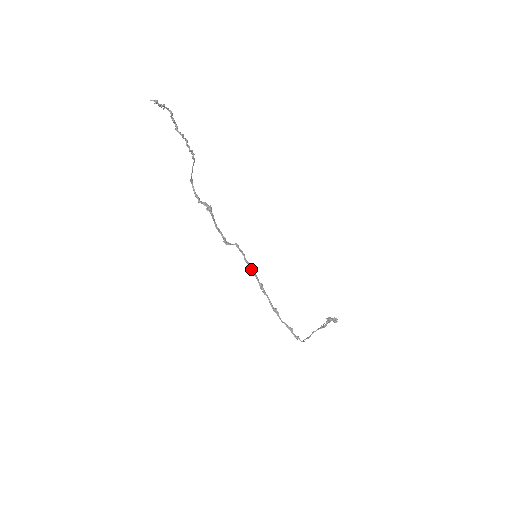
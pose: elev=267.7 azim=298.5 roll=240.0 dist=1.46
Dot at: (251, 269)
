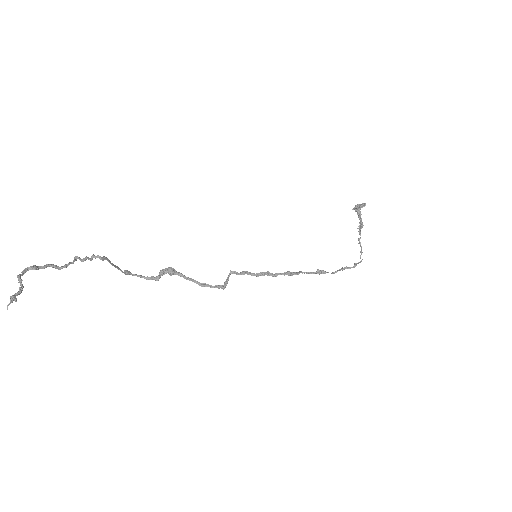
Dot at: (267, 275)
